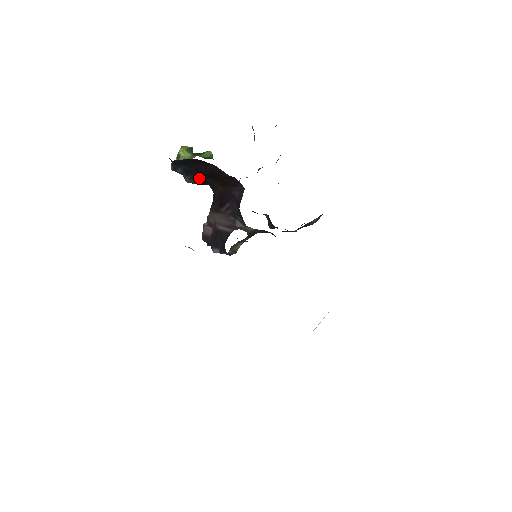
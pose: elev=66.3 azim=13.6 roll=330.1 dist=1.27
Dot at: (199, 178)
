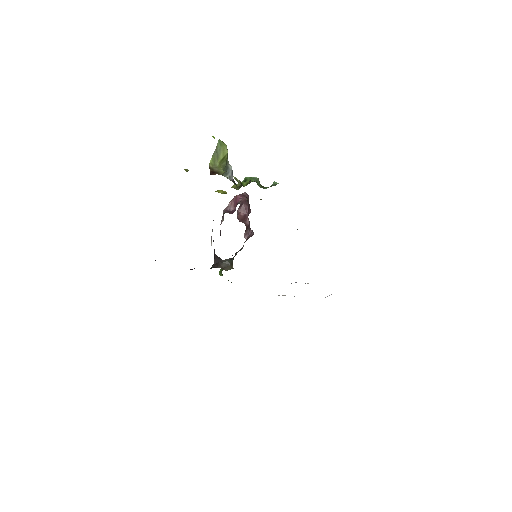
Dot at: occluded
